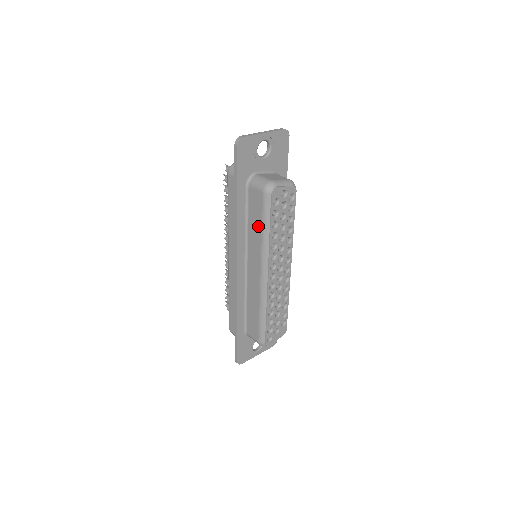
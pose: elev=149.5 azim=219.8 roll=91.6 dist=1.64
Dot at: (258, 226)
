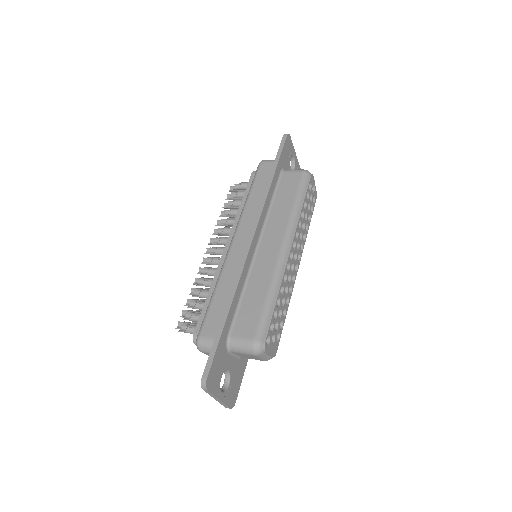
Dot at: (289, 200)
